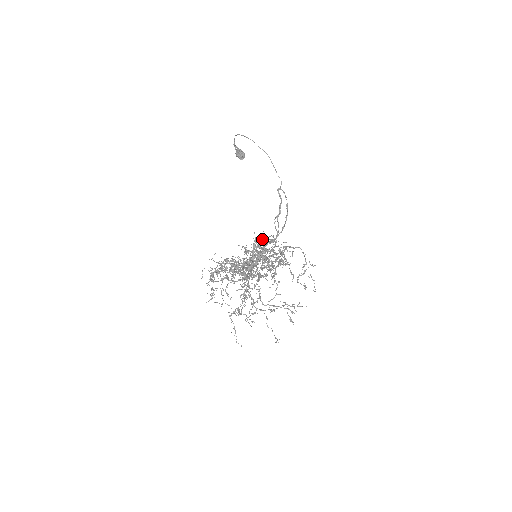
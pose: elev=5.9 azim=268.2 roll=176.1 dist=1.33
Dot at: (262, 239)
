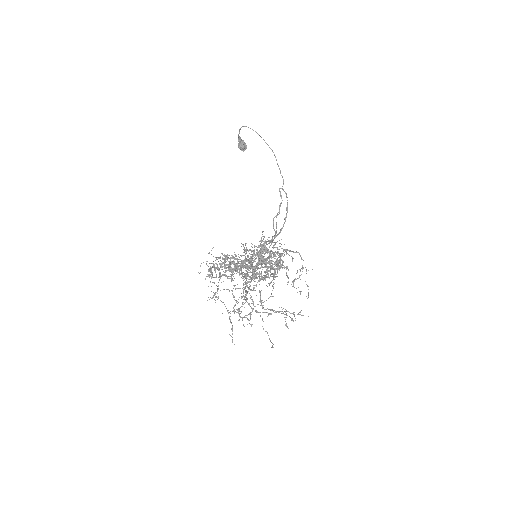
Dot at: occluded
